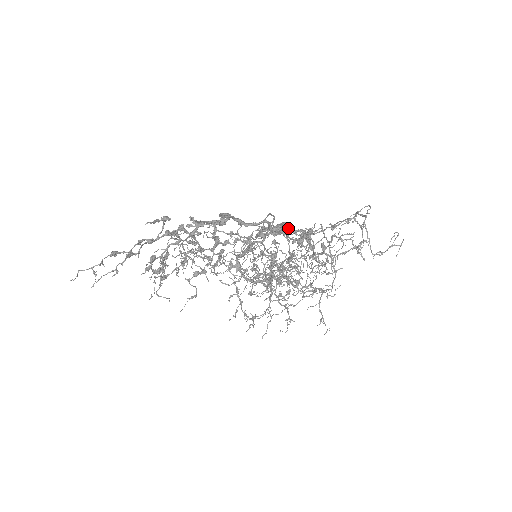
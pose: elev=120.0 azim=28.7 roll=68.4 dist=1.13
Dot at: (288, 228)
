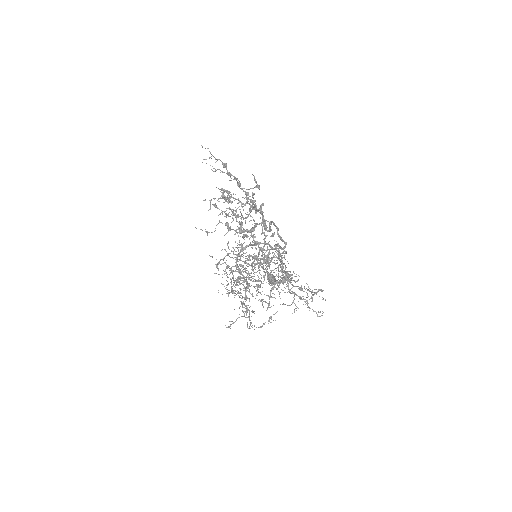
Dot at: (283, 267)
